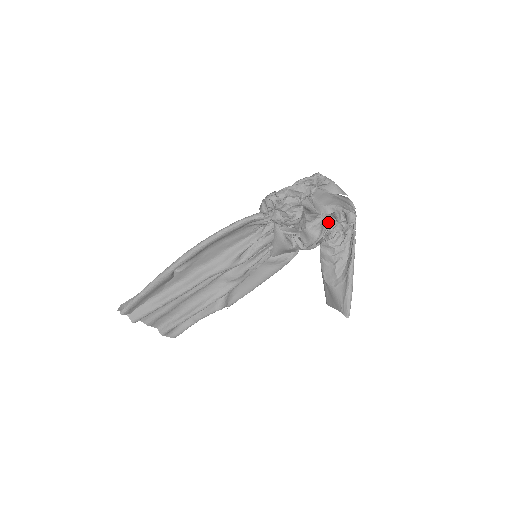
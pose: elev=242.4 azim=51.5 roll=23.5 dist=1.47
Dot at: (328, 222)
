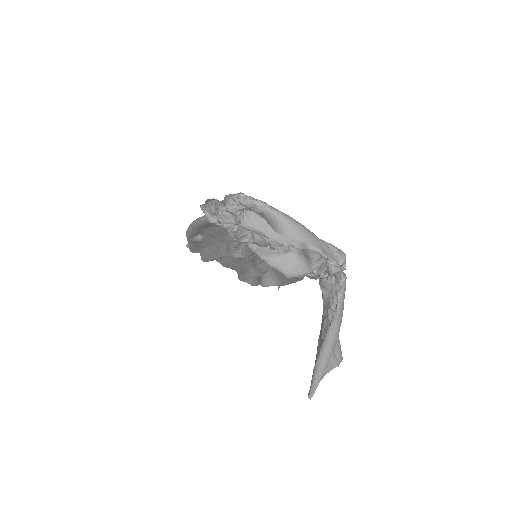
Dot at: occluded
